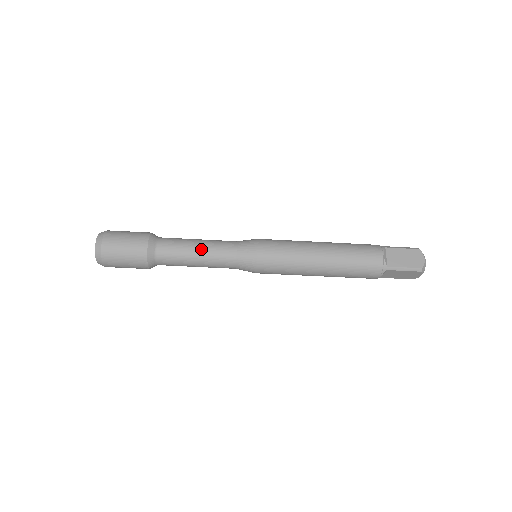
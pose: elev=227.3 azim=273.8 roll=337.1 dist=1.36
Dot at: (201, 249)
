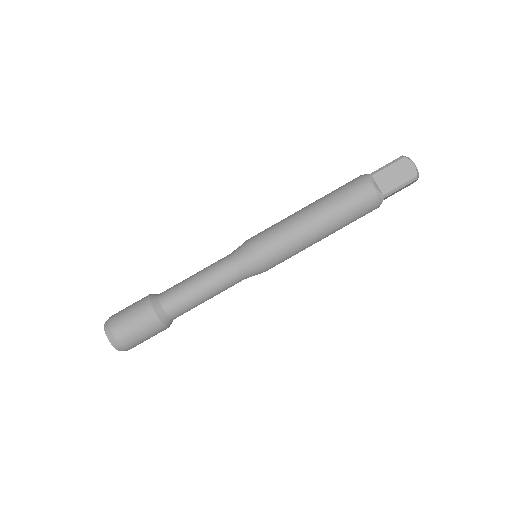
Dot at: (199, 272)
